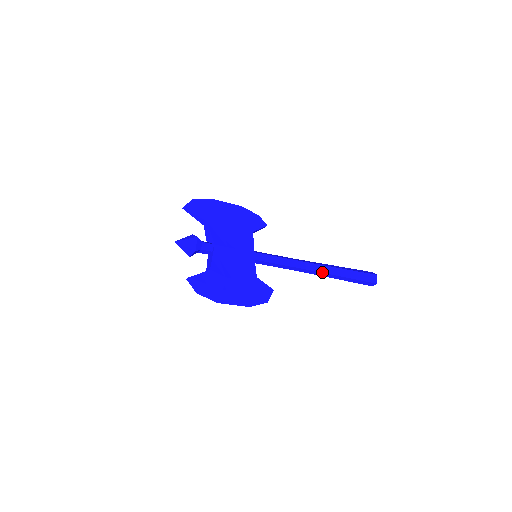
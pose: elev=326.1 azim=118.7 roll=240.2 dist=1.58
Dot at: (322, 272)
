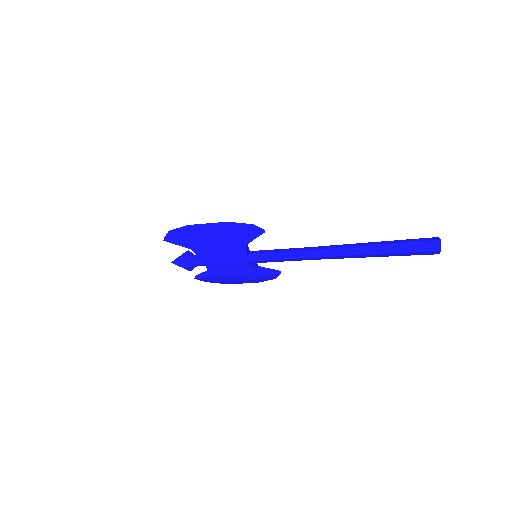
Dot at: occluded
